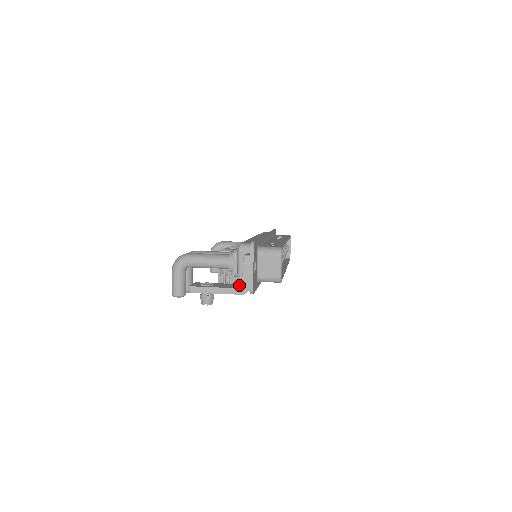
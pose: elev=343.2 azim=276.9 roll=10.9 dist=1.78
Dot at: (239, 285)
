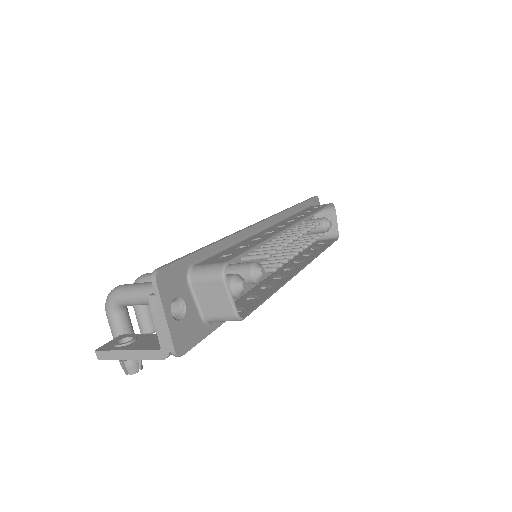
Dot at: occluded
